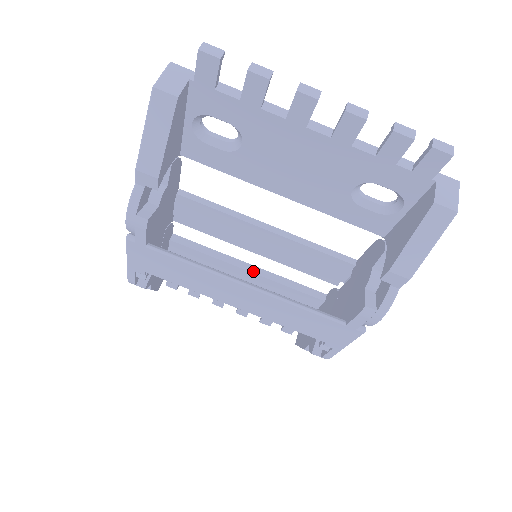
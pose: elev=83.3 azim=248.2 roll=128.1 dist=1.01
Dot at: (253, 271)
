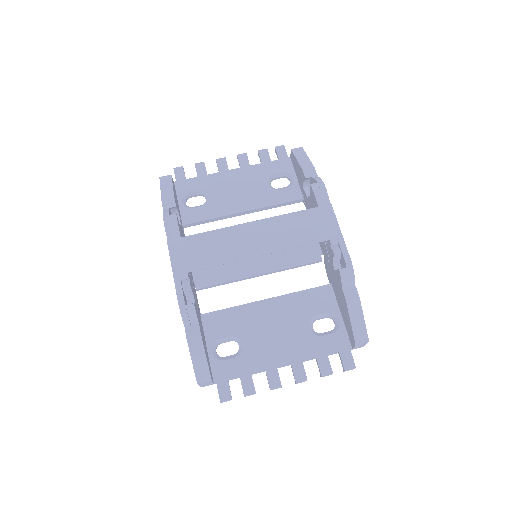
Dot at: (270, 298)
